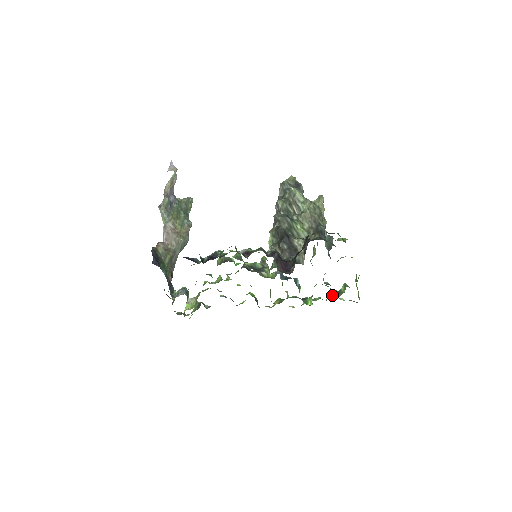
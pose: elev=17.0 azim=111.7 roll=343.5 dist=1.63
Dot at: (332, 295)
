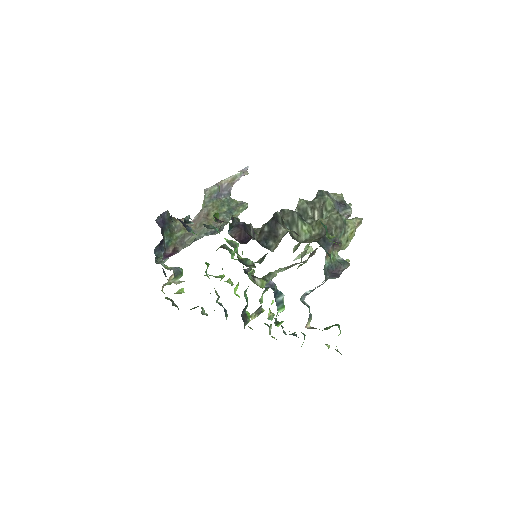
Dot at: (308, 323)
